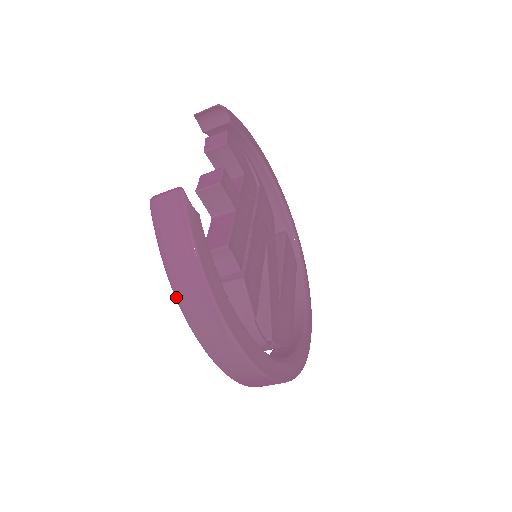
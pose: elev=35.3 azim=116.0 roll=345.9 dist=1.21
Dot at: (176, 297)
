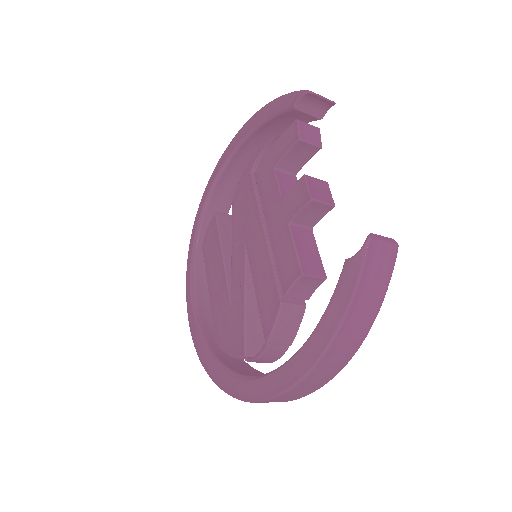
Dot at: (333, 342)
